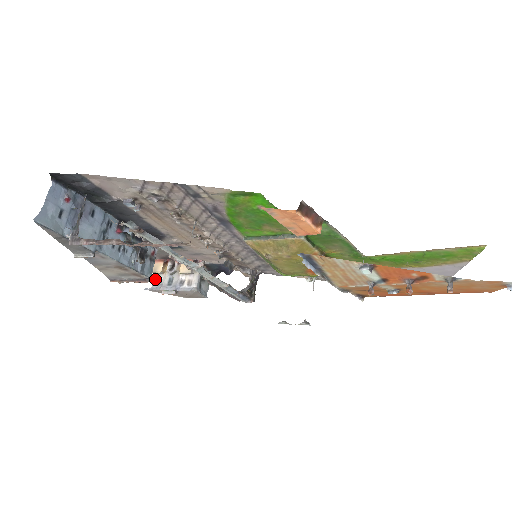
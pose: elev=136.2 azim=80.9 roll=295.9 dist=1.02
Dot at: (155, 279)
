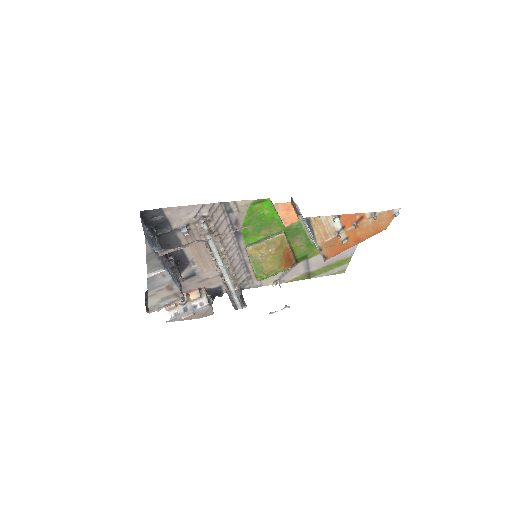
Dot at: (171, 313)
